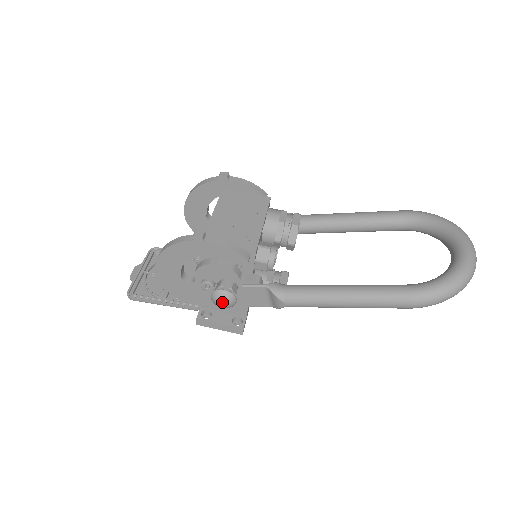
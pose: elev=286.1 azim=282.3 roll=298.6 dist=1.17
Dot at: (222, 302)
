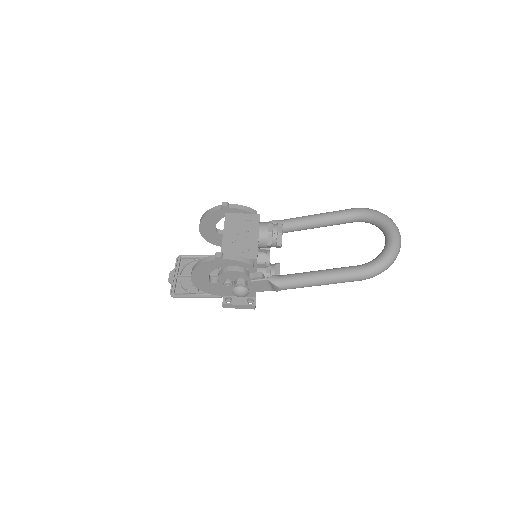
Dot at: (240, 294)
